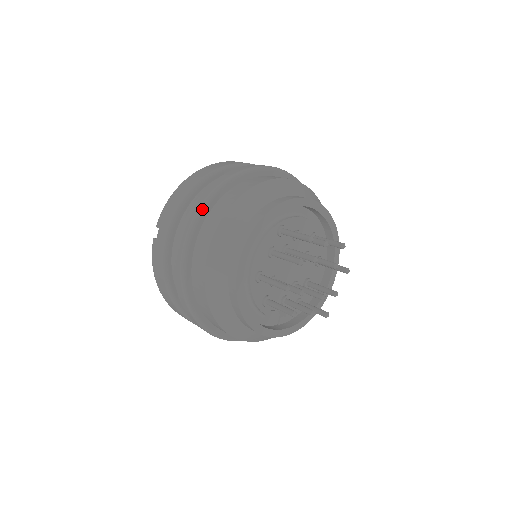
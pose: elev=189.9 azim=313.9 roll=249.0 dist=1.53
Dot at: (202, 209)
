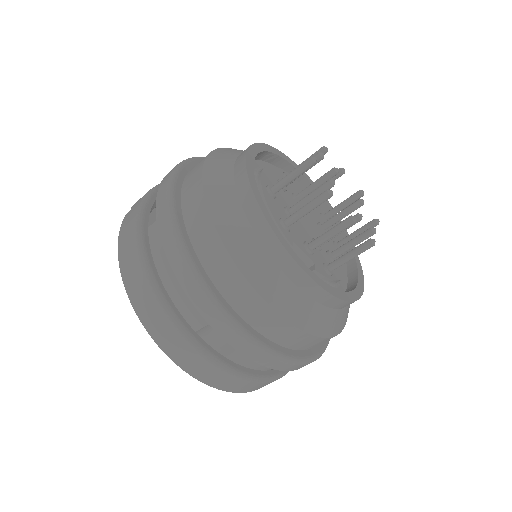
Dot at: (196, 157)
